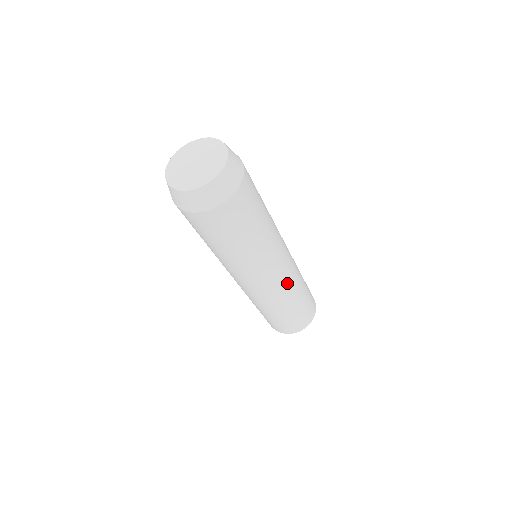
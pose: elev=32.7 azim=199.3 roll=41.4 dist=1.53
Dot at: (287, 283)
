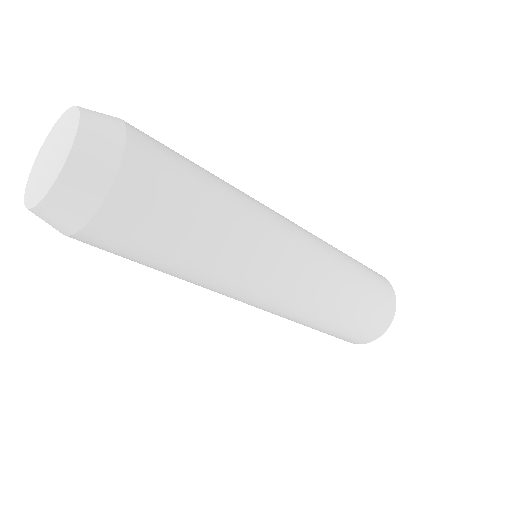
Dot at: (314, 284)
